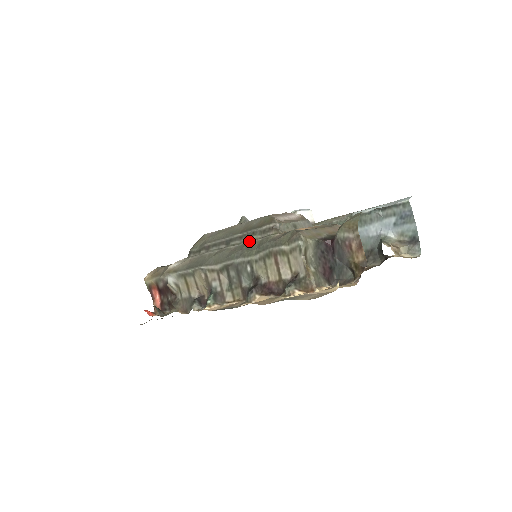
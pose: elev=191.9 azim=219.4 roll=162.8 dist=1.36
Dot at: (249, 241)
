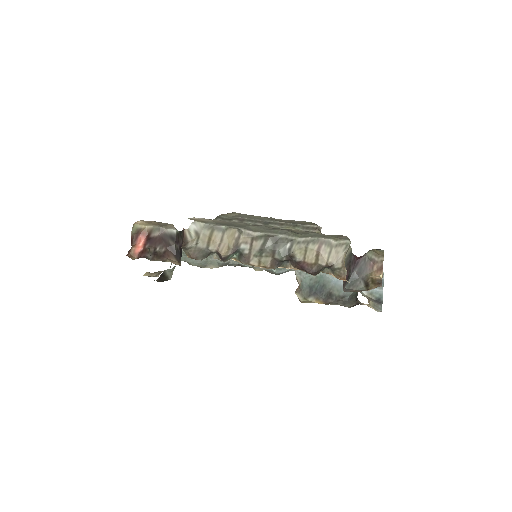
Dot at: (291, 229)
